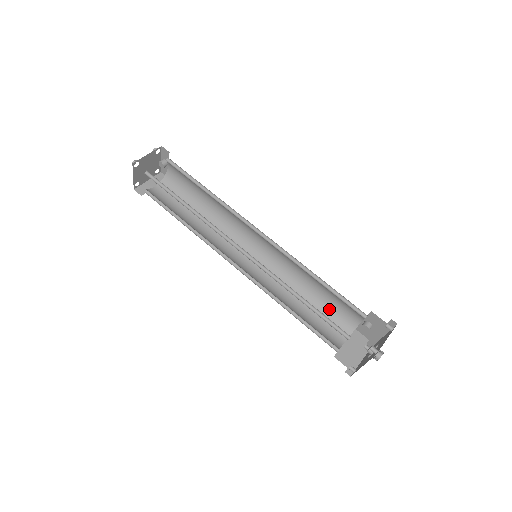
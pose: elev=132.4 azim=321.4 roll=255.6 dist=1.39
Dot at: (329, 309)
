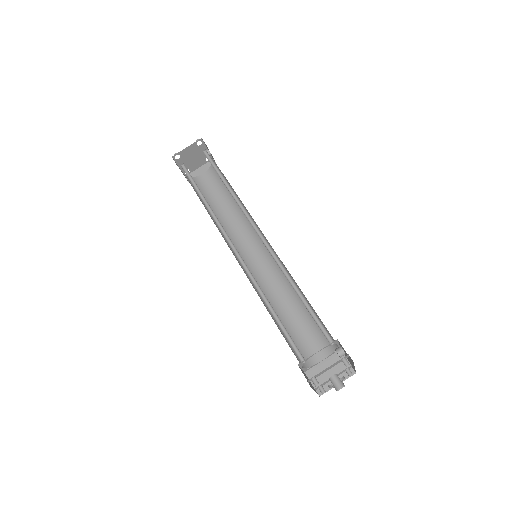
Dot at: occluded
